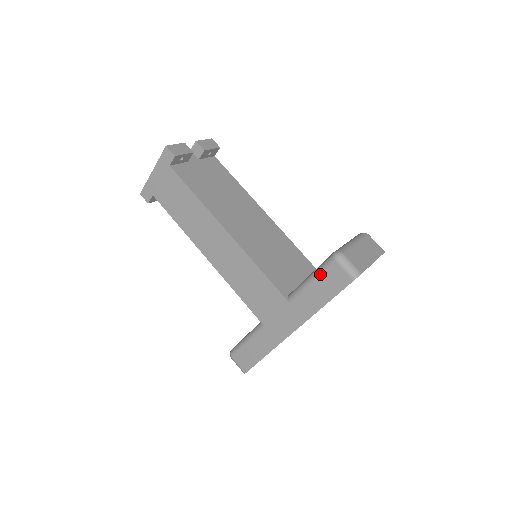
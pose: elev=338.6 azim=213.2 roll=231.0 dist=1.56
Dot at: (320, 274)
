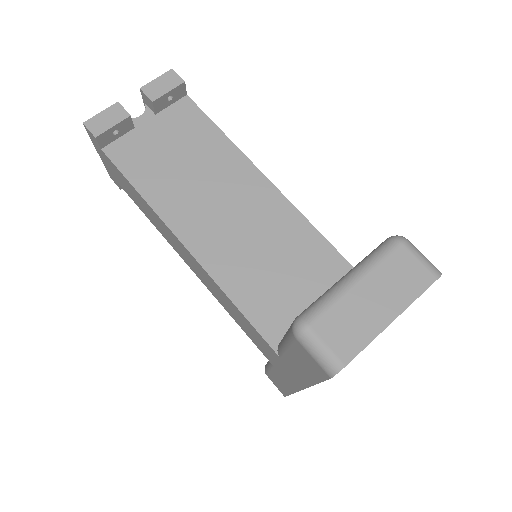
Dot at: (289, 344)
